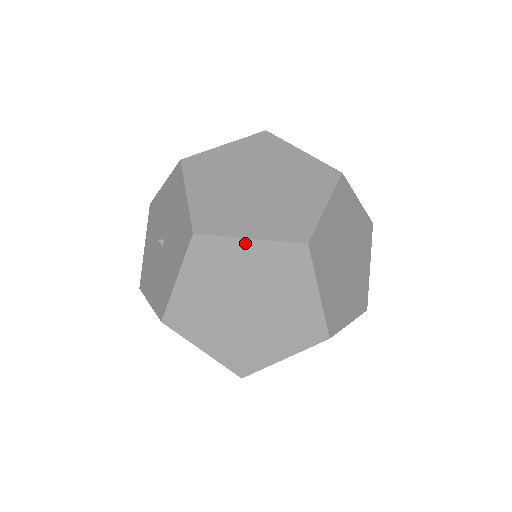
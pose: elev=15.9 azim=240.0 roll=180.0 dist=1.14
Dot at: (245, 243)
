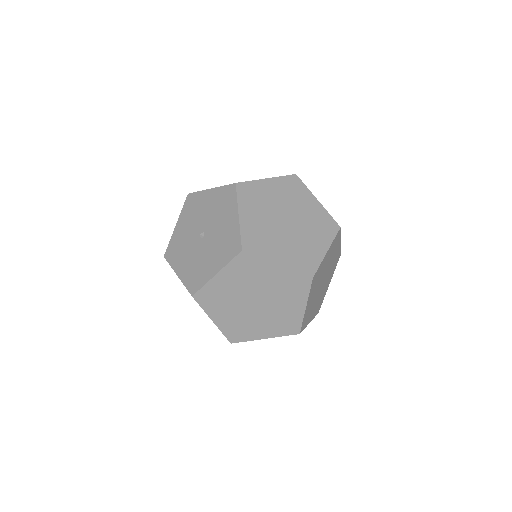
Dot at: (266, 181)
